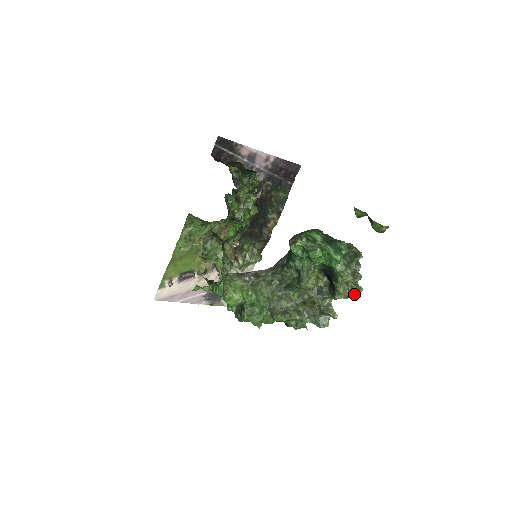
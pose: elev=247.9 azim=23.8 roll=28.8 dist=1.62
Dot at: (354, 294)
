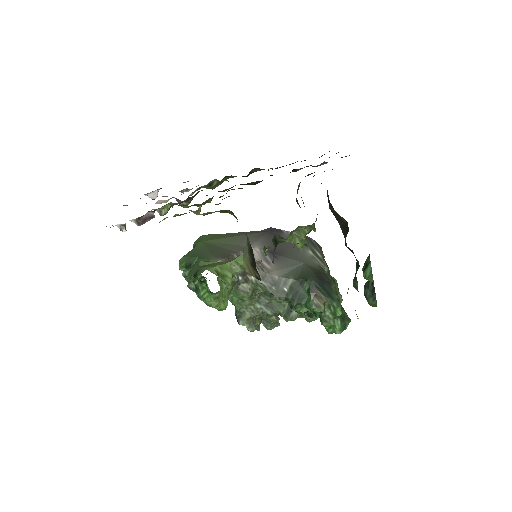
Dot at: (310, 321)
